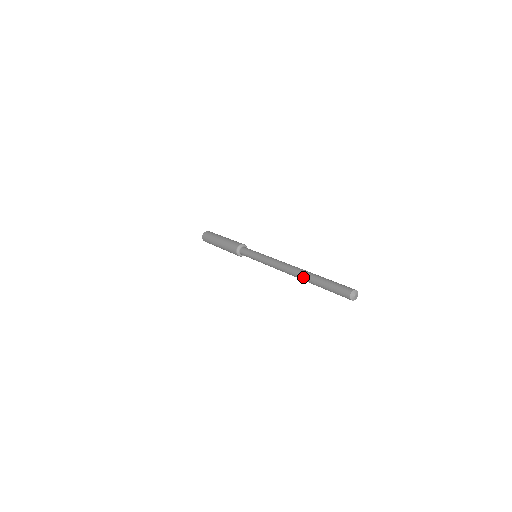
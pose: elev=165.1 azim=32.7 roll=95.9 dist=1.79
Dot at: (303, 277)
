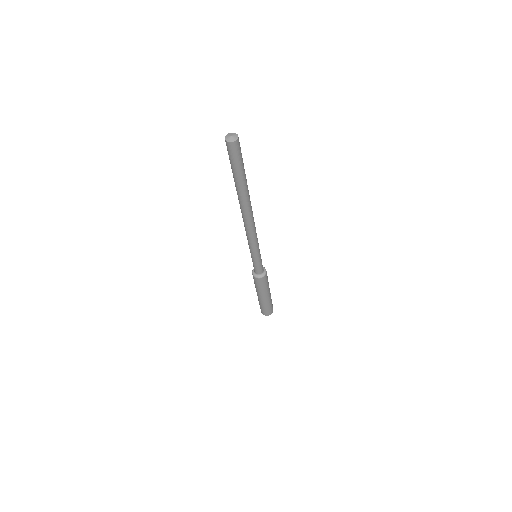
Dot at: occluded
